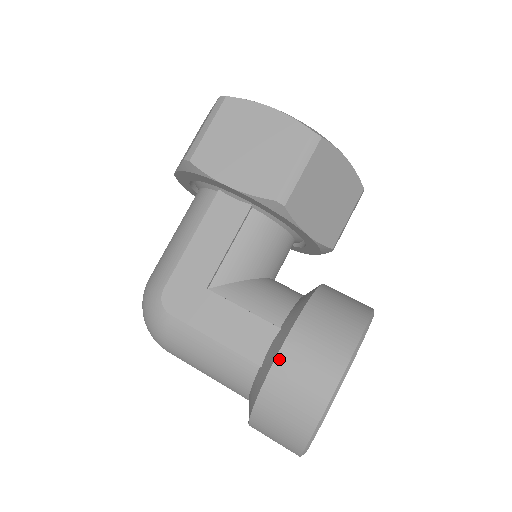
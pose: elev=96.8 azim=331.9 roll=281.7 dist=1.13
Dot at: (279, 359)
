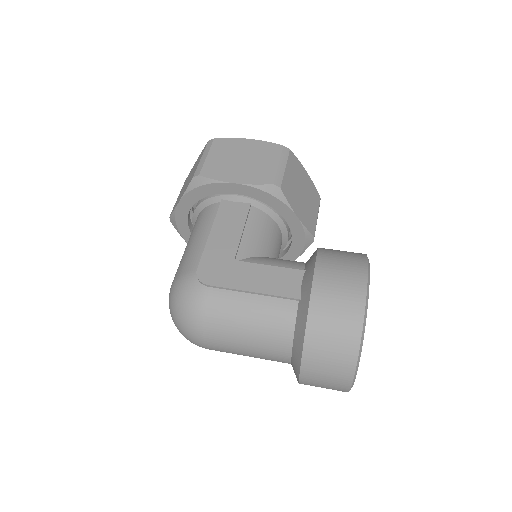
Dot at: (316, 279)
